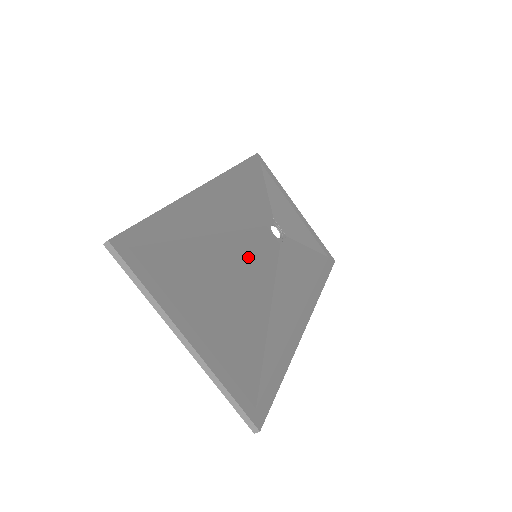
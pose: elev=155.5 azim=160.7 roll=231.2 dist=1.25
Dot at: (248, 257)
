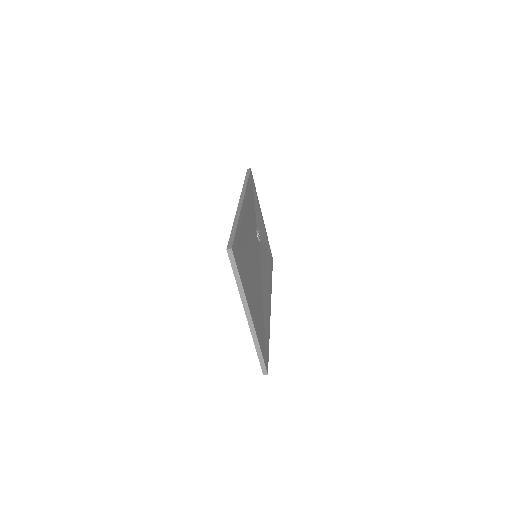
Dot at: (255, 257)
